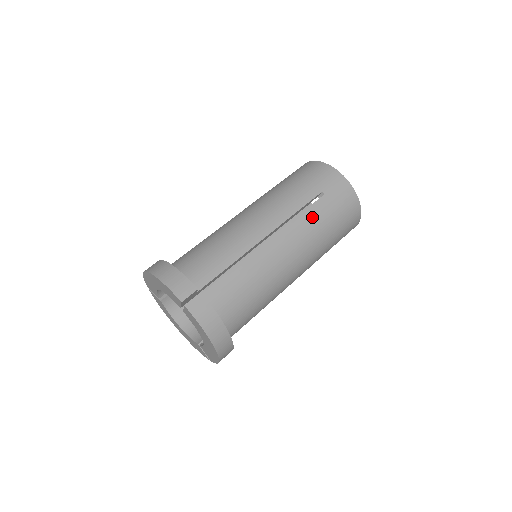
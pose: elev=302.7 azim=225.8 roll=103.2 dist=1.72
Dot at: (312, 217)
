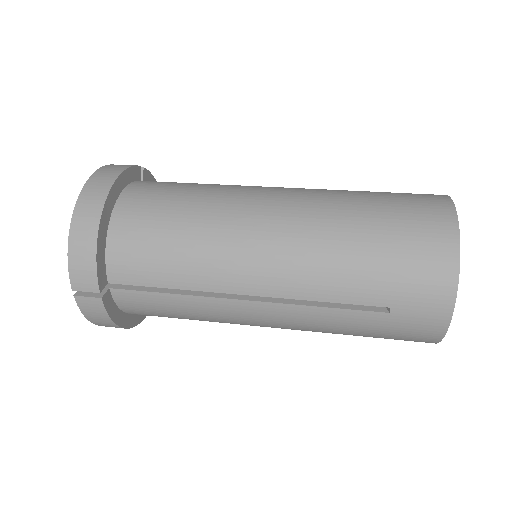
Dot at: (345, 191)
